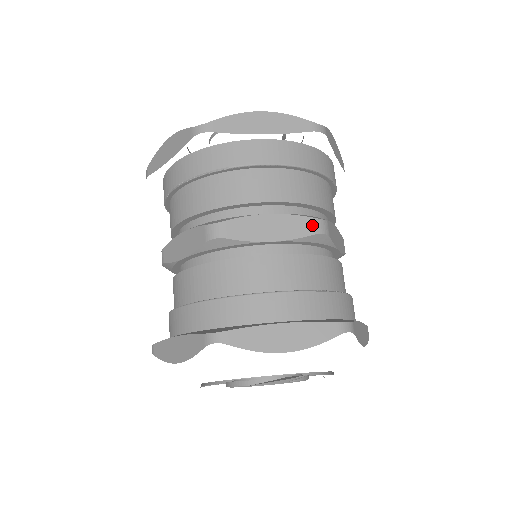
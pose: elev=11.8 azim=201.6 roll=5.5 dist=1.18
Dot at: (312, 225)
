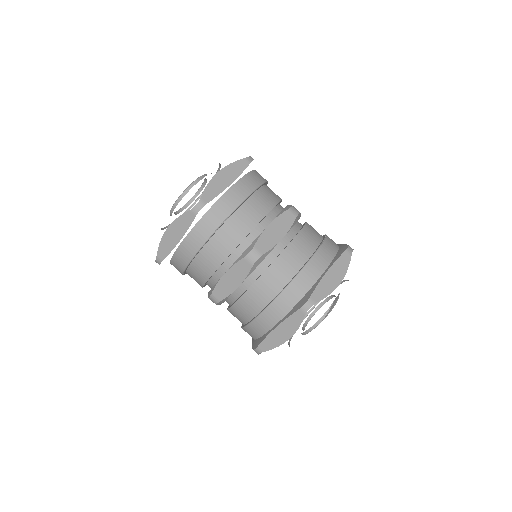
Dot at: (291, 213)
